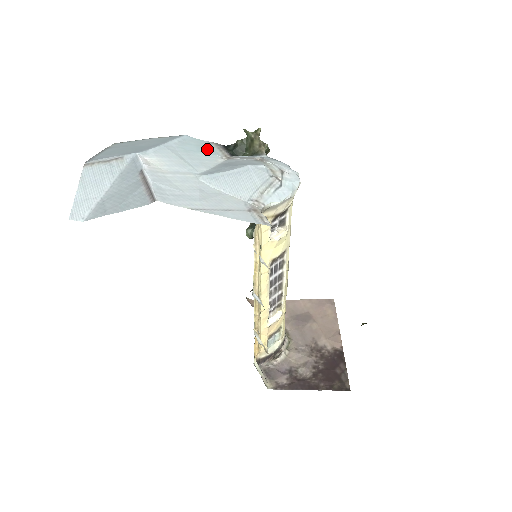
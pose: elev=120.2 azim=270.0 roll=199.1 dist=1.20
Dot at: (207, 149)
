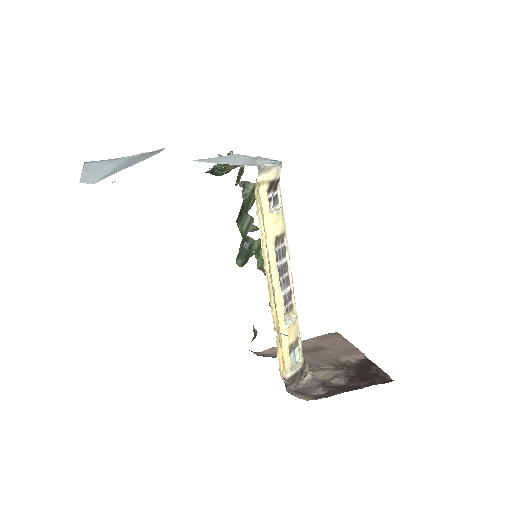
Dot at: occluded
